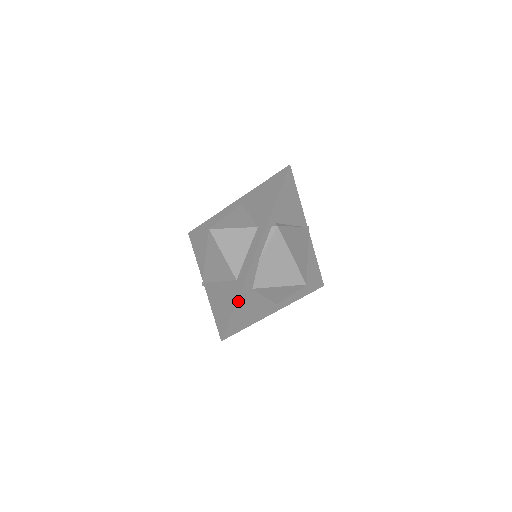
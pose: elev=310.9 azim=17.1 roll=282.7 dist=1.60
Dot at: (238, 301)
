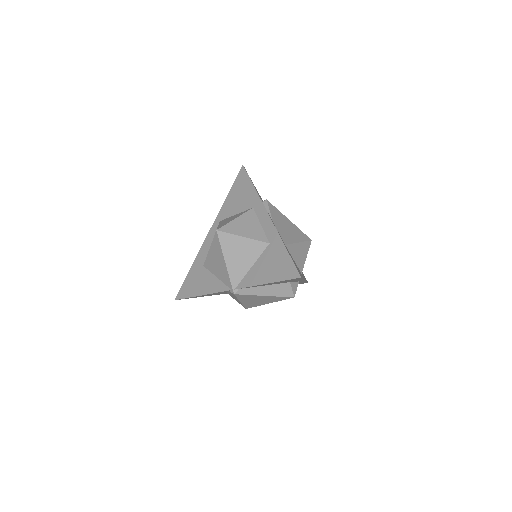
Dot at: (286, 249)
